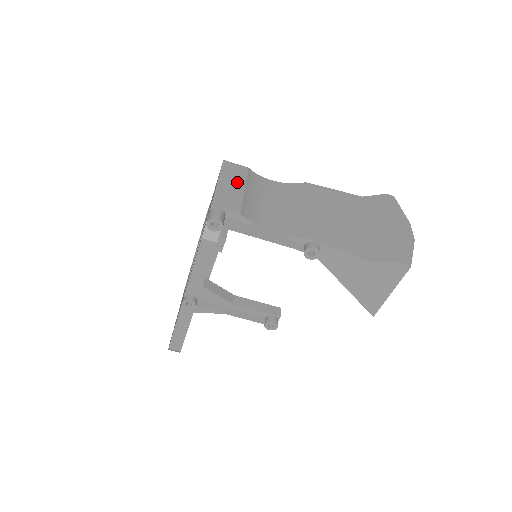
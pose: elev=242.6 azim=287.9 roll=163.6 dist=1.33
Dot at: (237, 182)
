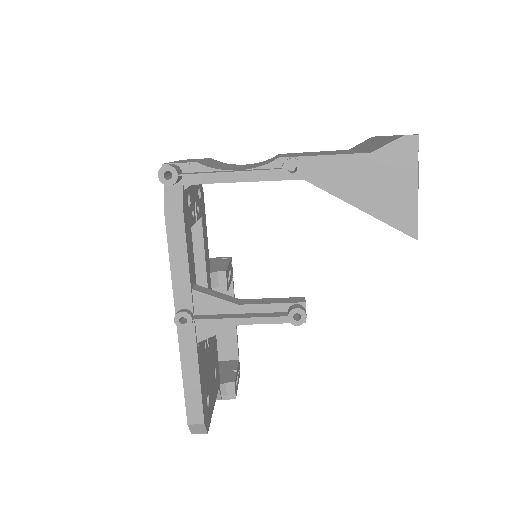
Dot at: occluded
